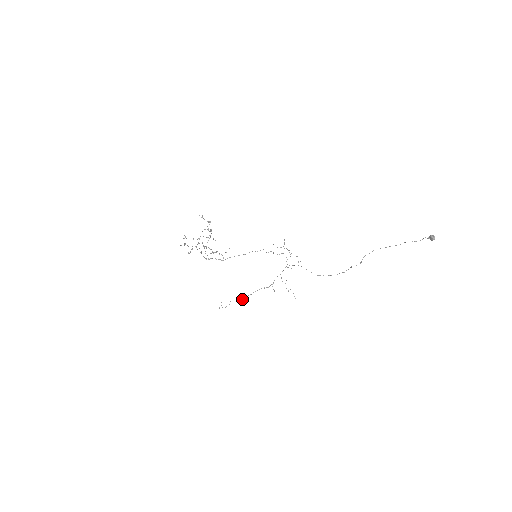
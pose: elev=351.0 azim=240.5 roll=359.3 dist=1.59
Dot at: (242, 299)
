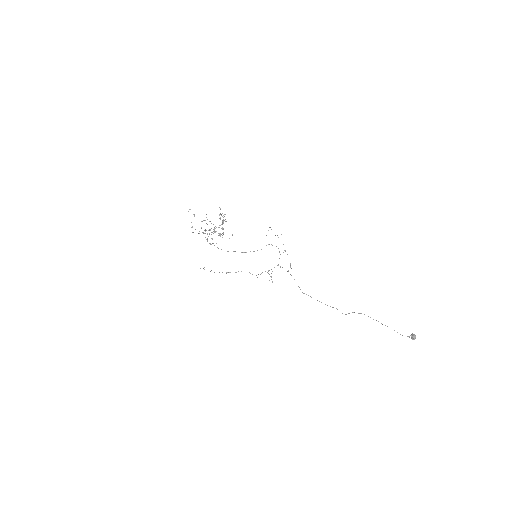
Dot at: occluded
